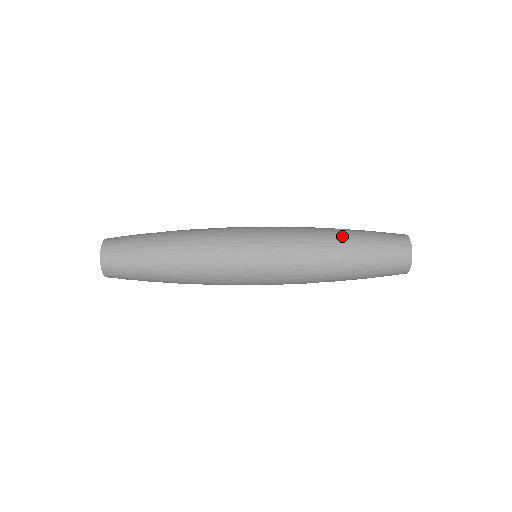
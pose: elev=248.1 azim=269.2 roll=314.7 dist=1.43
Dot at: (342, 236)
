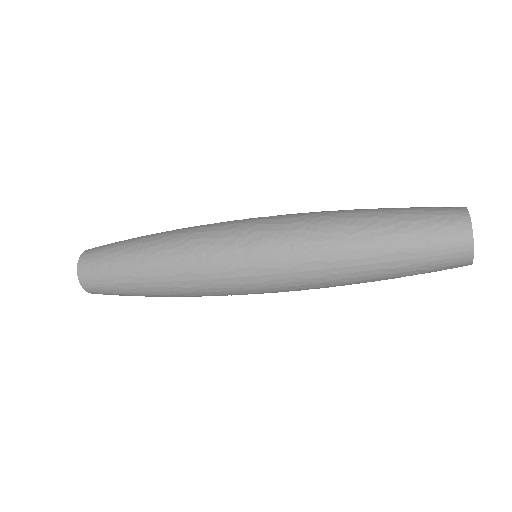
Dot at: (364, 252)
